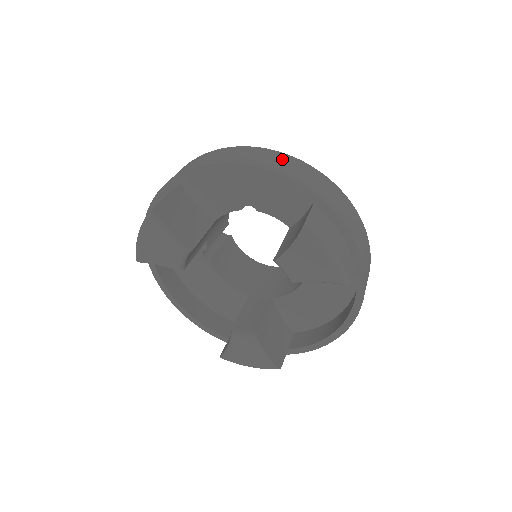
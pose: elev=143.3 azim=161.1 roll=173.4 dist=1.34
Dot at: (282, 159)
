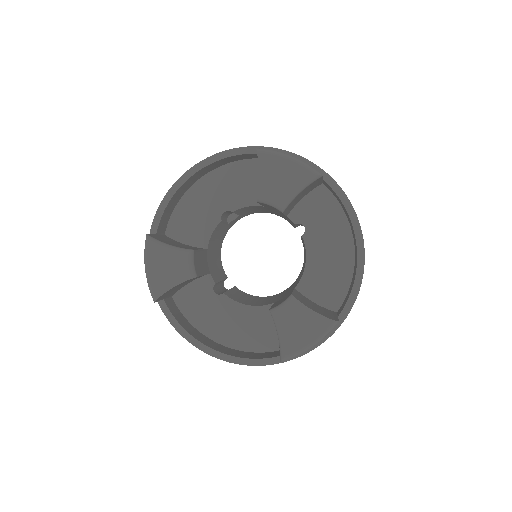
Dot at: occluded
